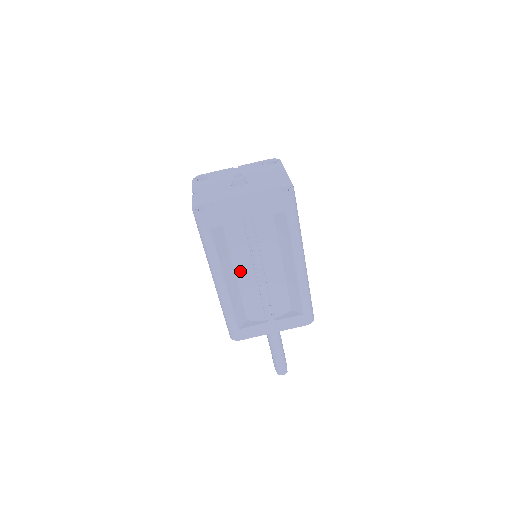
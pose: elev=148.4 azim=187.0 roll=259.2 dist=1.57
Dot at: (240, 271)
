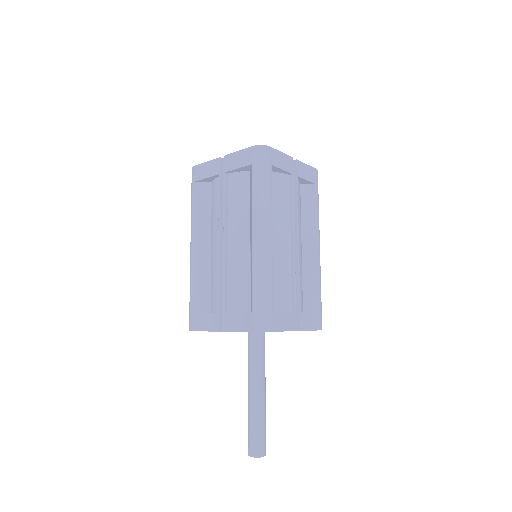
Dot at: (276, 236)
